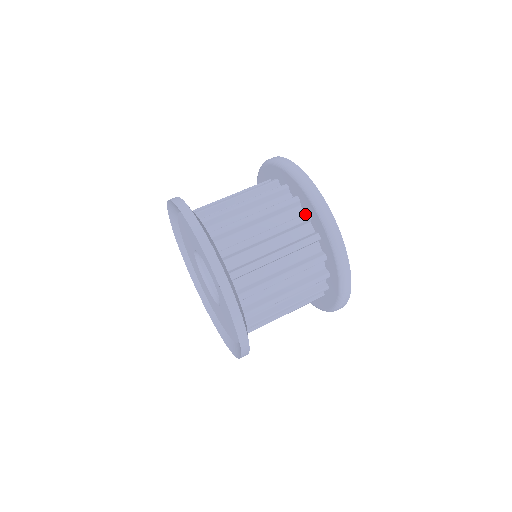
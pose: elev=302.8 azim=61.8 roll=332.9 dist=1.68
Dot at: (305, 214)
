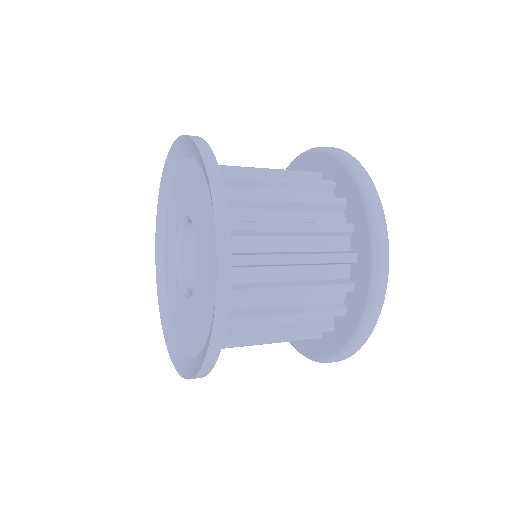
Dot at: occluded
